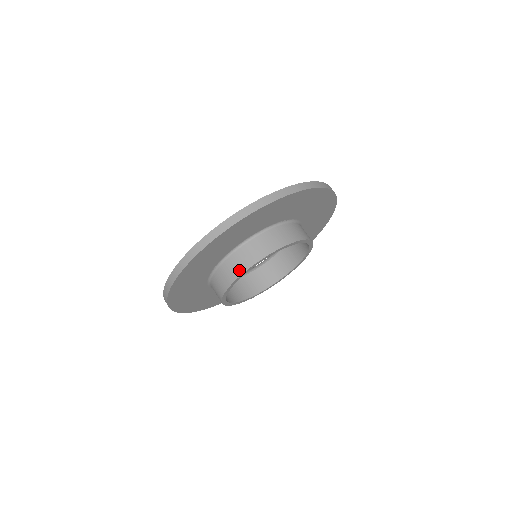
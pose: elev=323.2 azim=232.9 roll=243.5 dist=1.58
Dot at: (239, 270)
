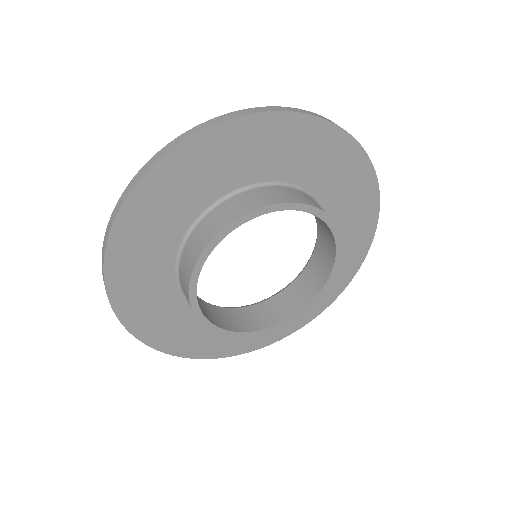
Dot at: (216, 229)
